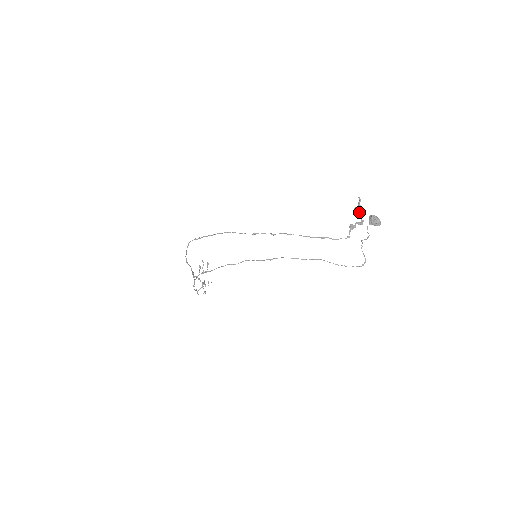
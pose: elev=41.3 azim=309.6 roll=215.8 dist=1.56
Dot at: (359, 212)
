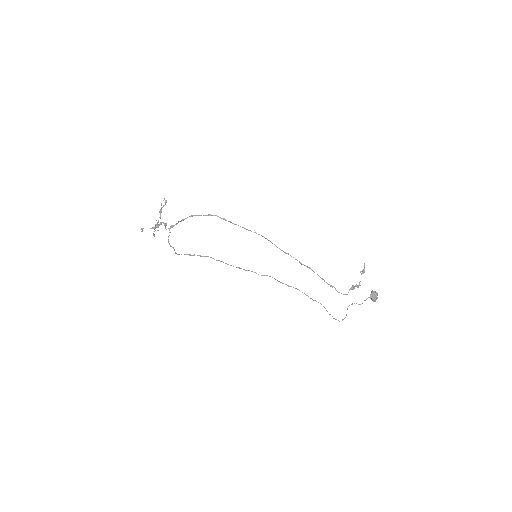
Dot at: occluded
